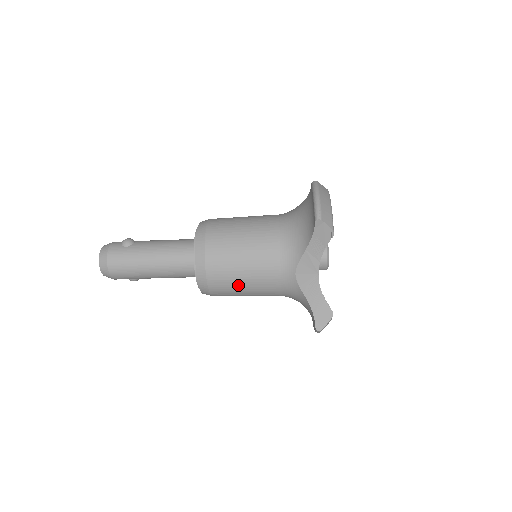
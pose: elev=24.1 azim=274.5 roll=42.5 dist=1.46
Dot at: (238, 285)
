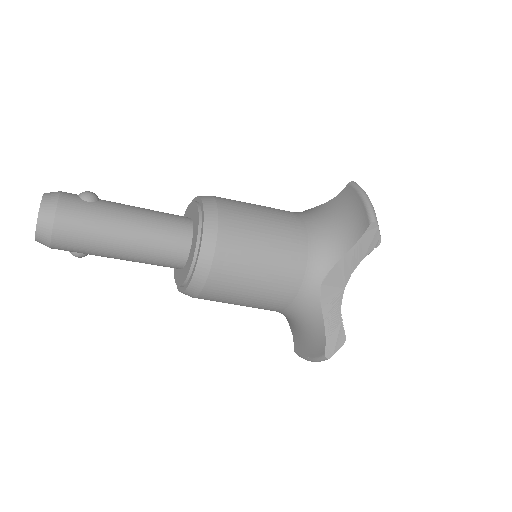
Dot at: (246, 286)
